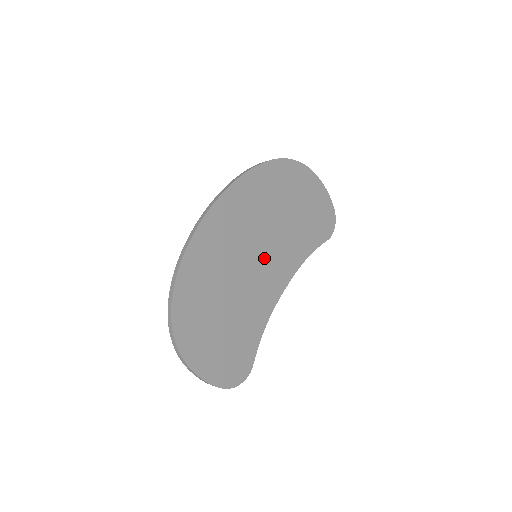
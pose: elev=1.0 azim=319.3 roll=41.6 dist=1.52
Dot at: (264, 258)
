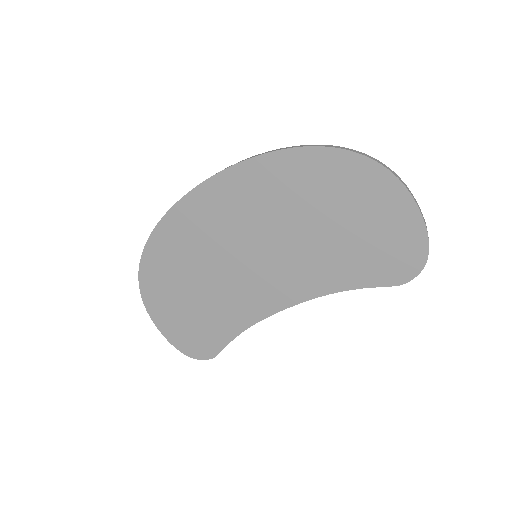
Dot at: (263, 263)
